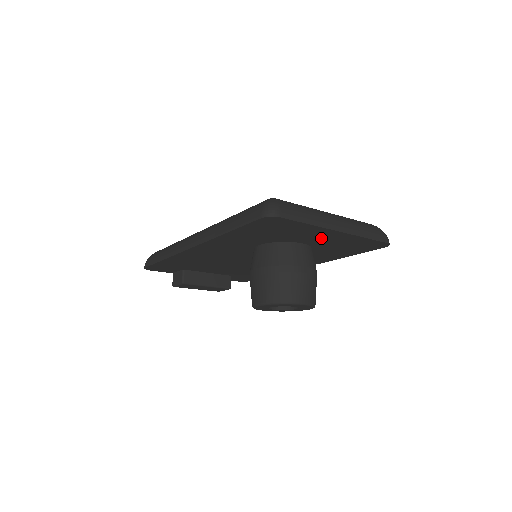
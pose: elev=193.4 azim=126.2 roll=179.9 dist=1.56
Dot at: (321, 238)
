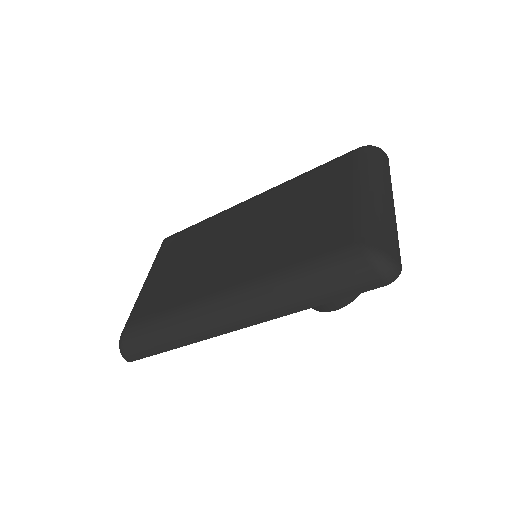
Dot at: occluded
